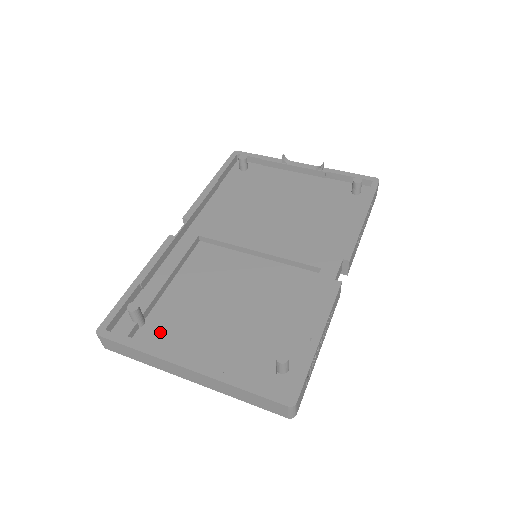
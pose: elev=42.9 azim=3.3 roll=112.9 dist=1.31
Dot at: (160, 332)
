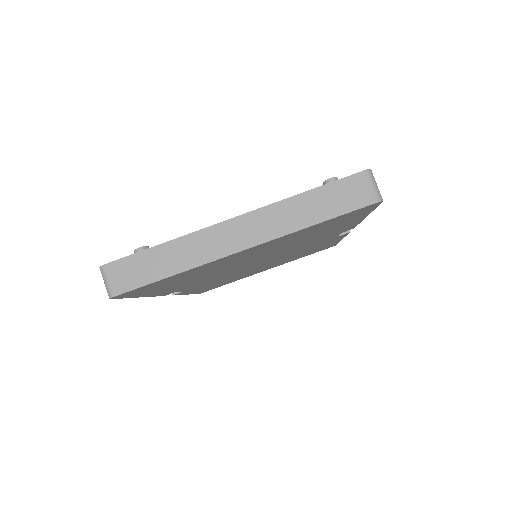
Dot at: occluded
